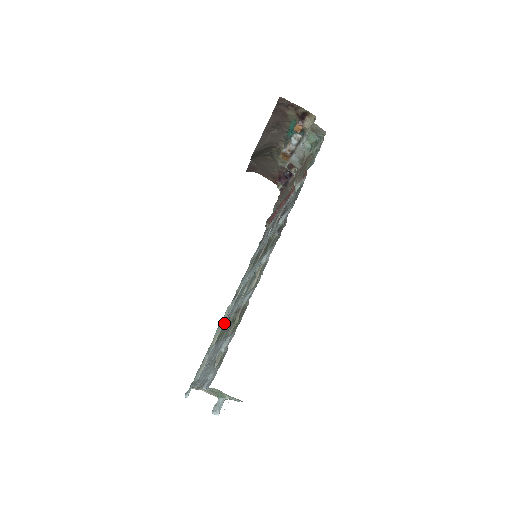
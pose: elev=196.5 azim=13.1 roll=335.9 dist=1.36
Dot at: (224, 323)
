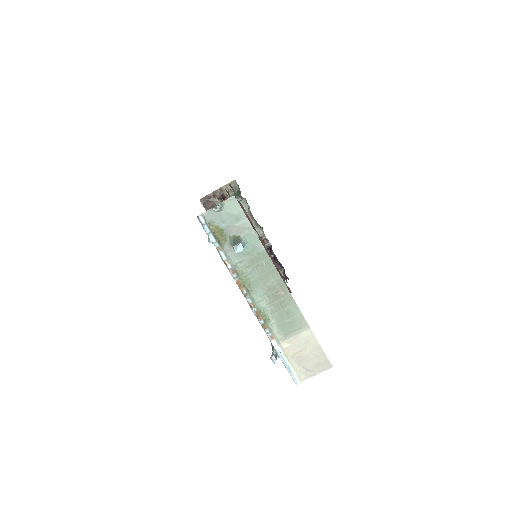
Dot at: occluded
